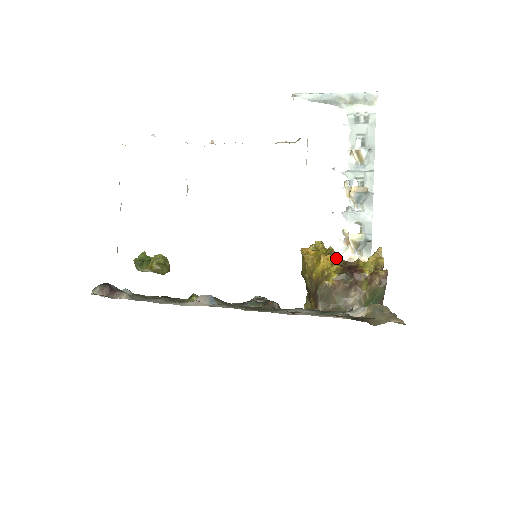
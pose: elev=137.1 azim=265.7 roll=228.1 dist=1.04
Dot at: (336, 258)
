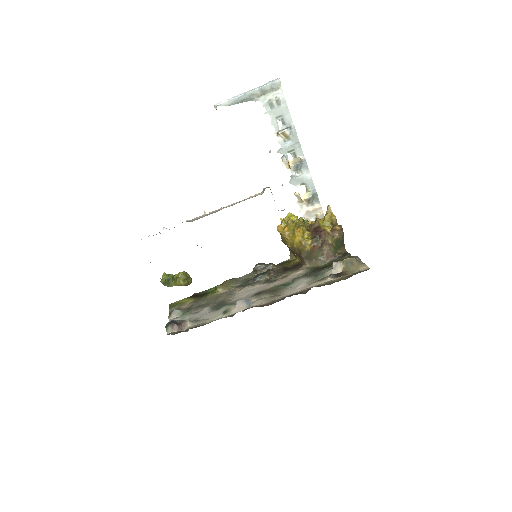
Dot at: (304, 227)
